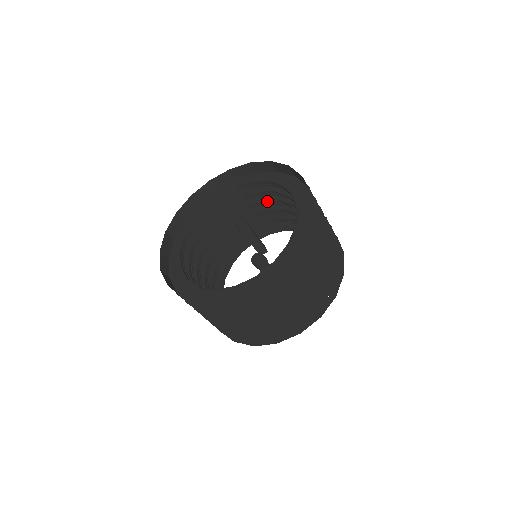
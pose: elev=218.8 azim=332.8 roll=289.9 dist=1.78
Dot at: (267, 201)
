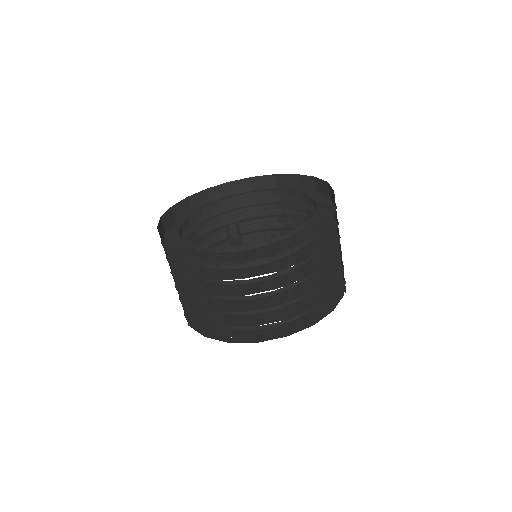
Dot at: (242, 223)
